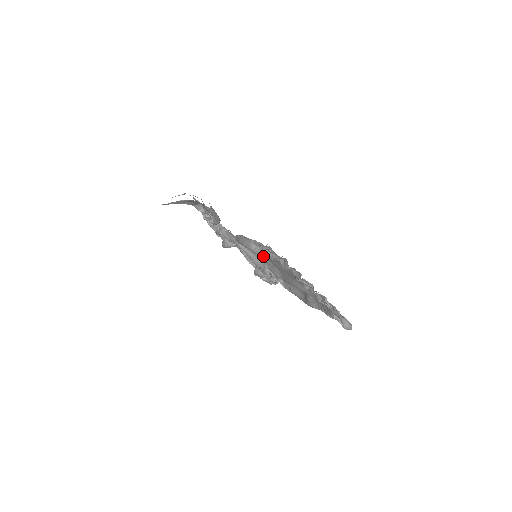
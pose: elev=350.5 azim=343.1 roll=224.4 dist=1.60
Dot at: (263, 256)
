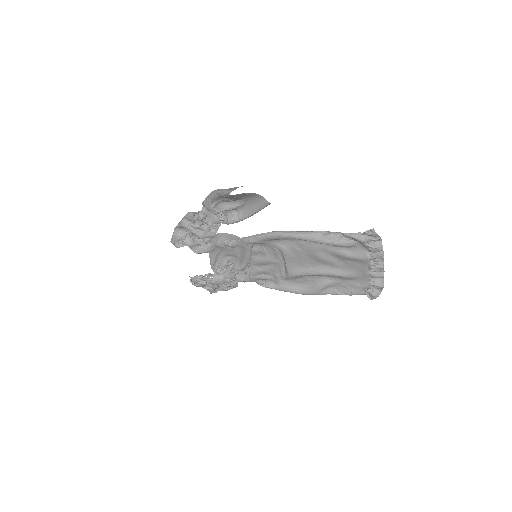
Dot at: (335, 244)
